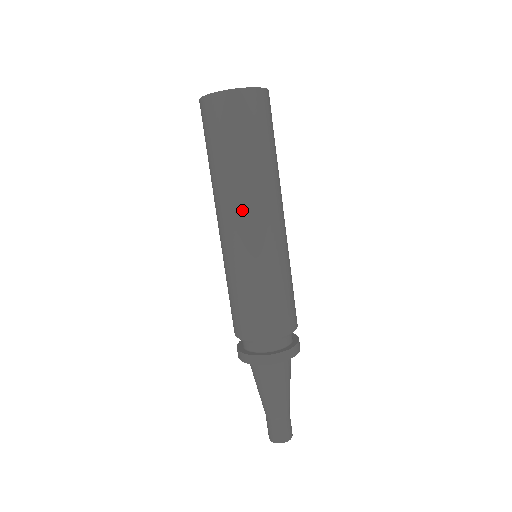
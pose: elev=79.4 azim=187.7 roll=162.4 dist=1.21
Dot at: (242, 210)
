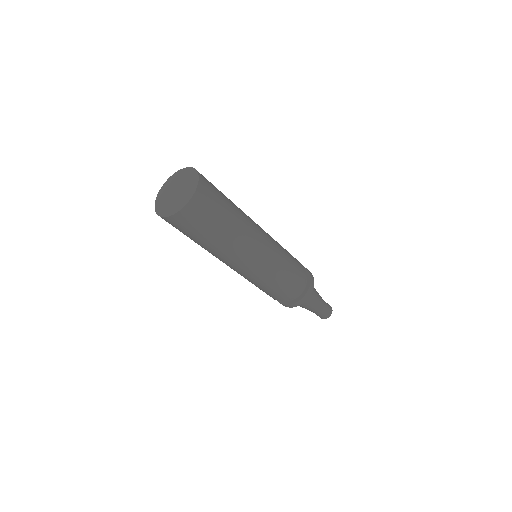
Dot at: (234, 259)
